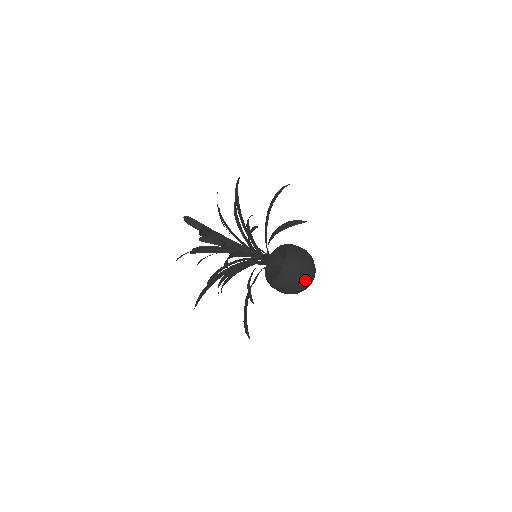
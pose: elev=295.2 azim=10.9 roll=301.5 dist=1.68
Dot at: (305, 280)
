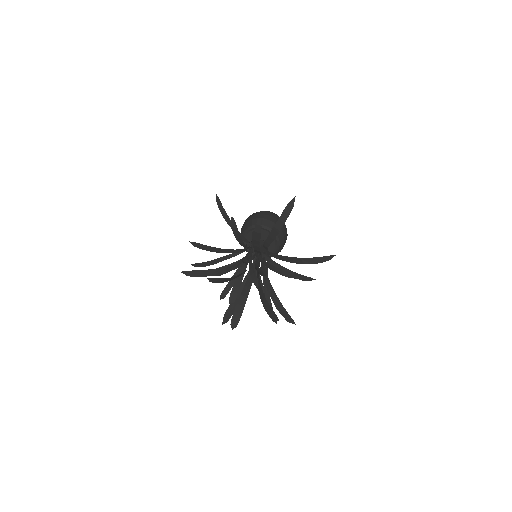
Dot at: occluded
